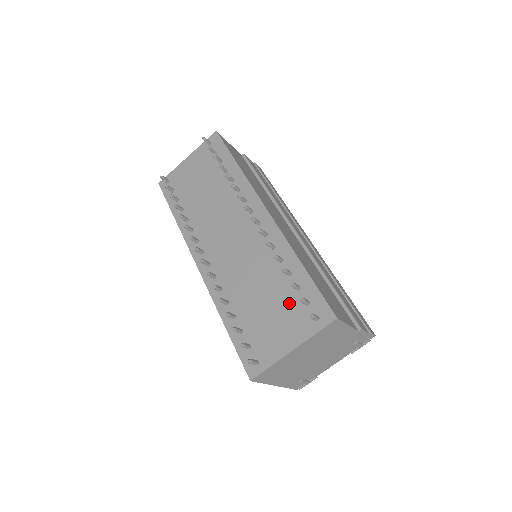
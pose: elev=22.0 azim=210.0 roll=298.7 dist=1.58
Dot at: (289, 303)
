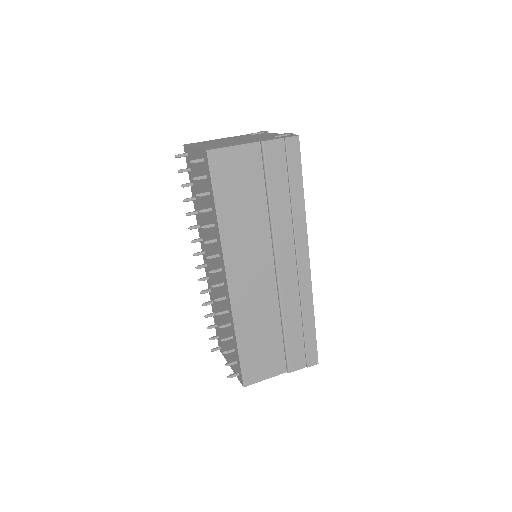
Dot at: occluded
